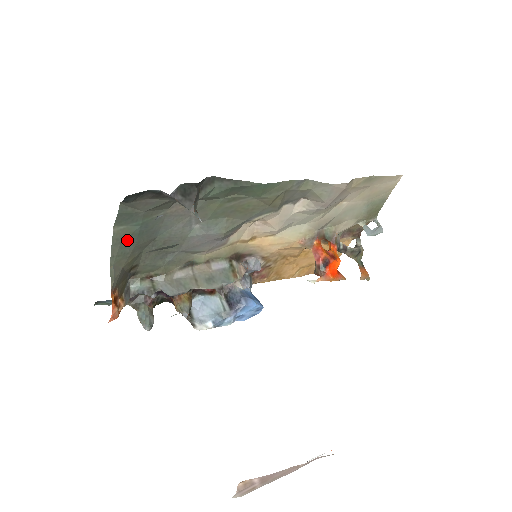
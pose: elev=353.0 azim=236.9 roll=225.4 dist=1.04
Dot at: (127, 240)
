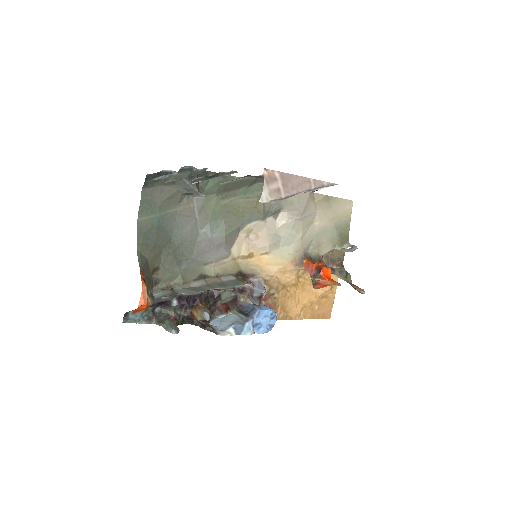
Dot at: (149, 232)
